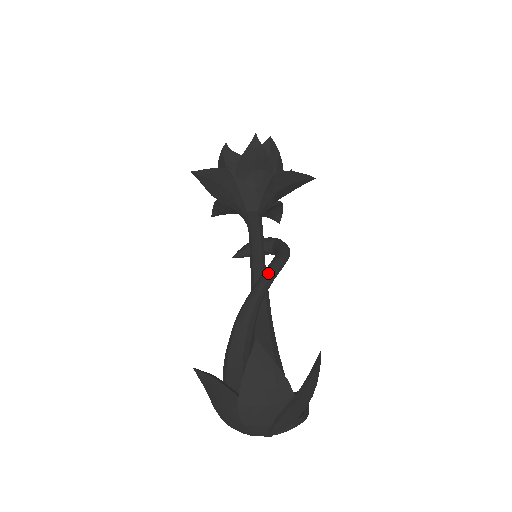
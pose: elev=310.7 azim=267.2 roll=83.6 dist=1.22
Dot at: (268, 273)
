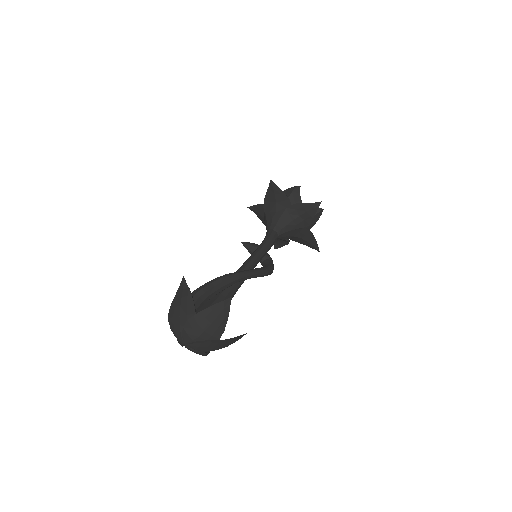
Dot at: (256, 272)
